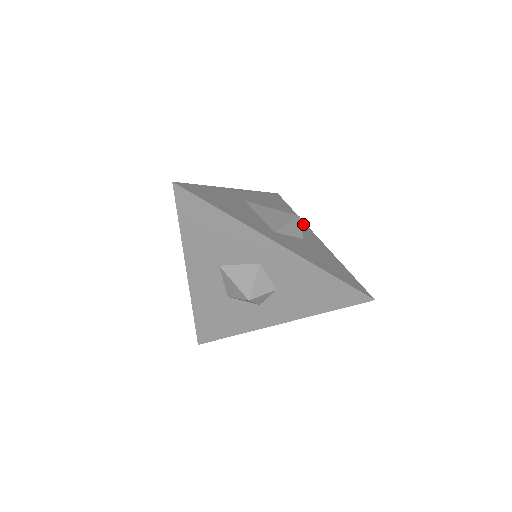
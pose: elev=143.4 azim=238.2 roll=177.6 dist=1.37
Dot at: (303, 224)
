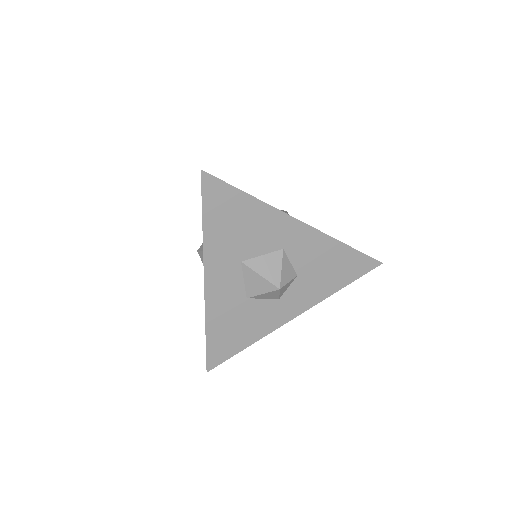
Dot at: occluded
